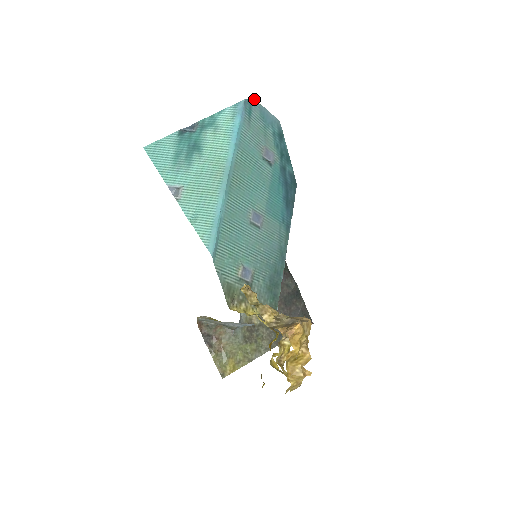
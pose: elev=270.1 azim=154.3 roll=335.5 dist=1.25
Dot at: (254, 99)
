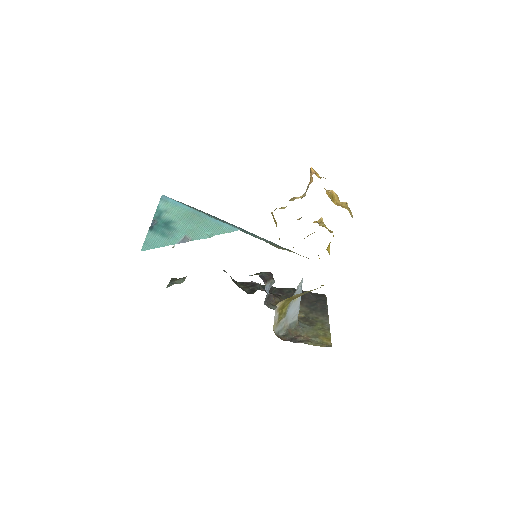
Dot at: occluded
